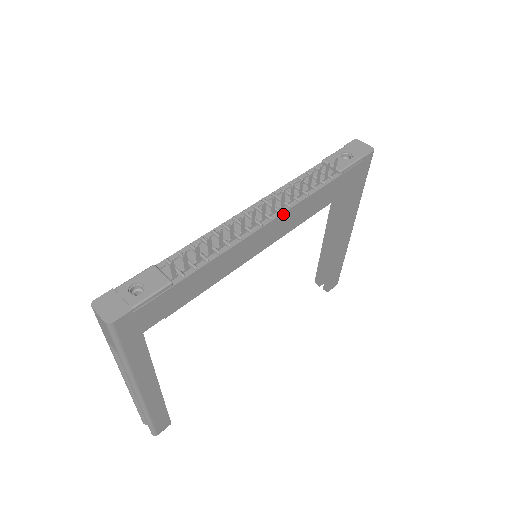
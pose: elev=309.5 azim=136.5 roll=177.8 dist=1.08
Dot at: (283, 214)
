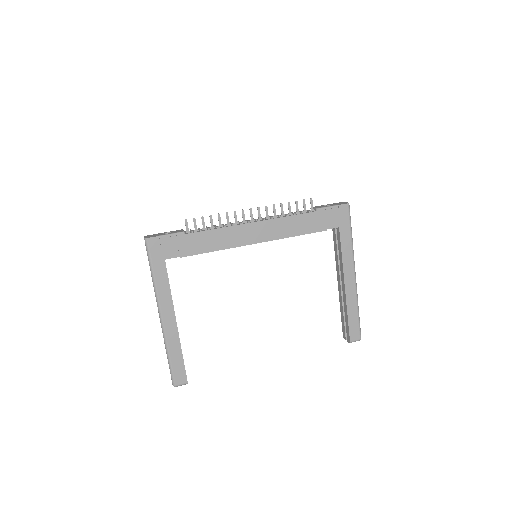
Dot at: (266, 221)
